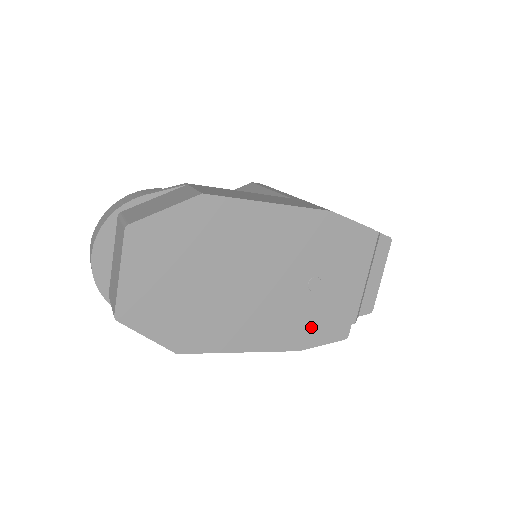
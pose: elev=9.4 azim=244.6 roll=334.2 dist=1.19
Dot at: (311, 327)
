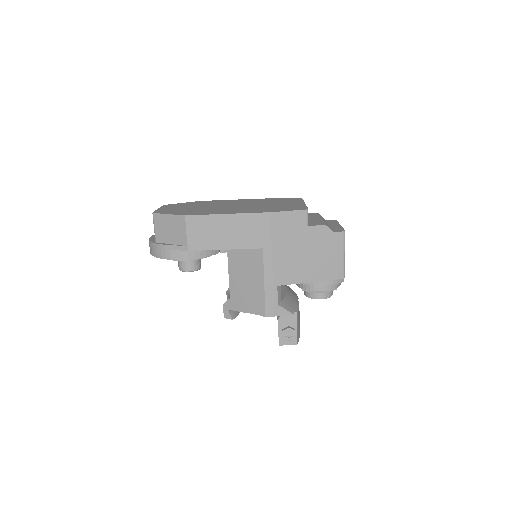
Dot at: (275, 209)
